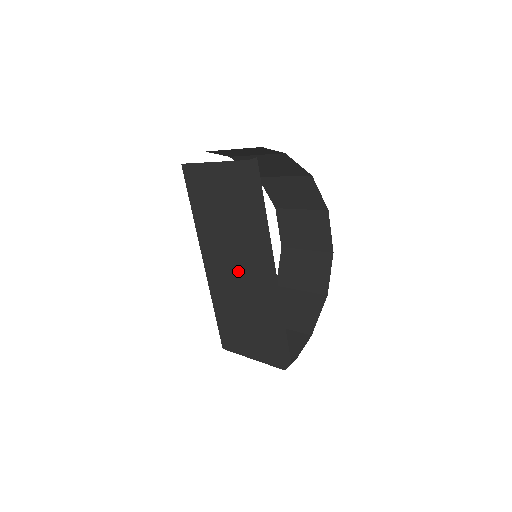
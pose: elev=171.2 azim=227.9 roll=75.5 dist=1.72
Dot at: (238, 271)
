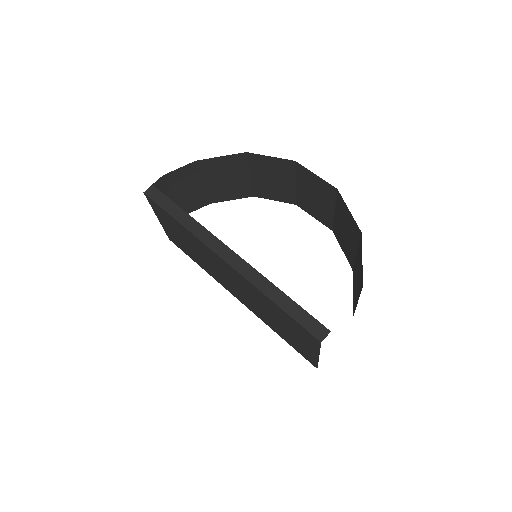
Dot at: (231, 280)
